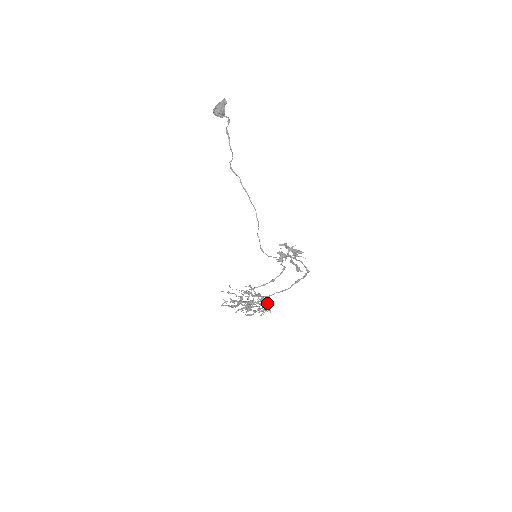
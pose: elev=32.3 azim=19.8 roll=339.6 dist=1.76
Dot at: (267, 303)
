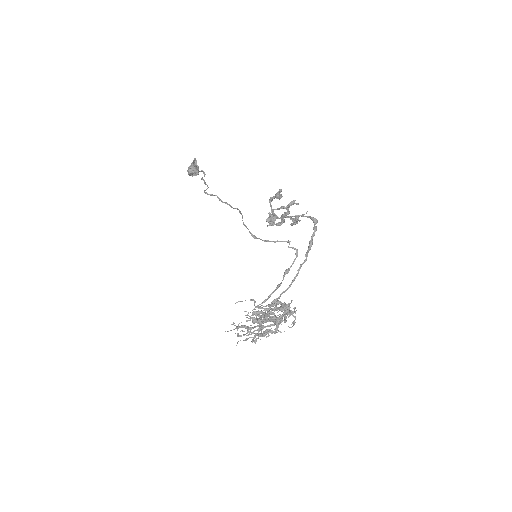
Dot at: (295, 311)
